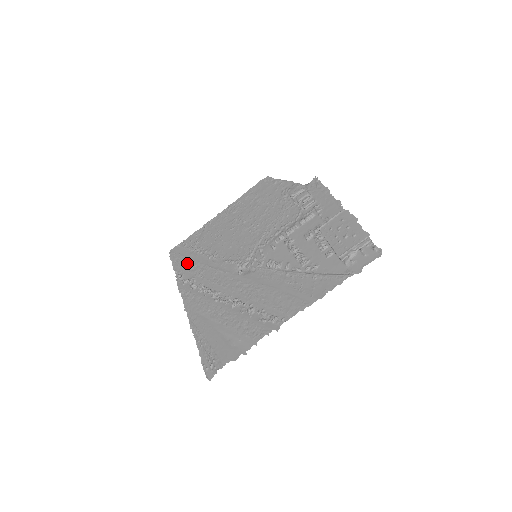
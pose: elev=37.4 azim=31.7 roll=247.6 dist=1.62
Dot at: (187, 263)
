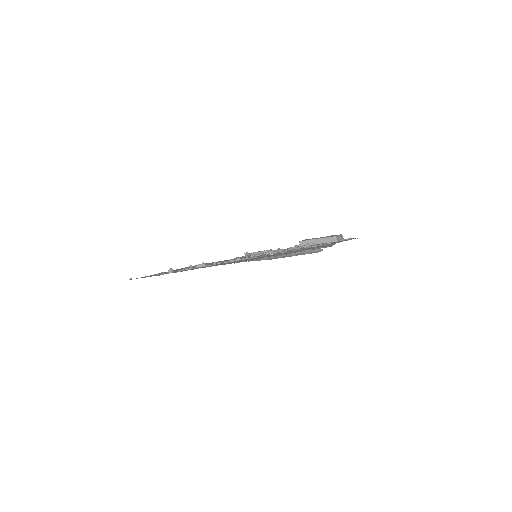
Dot at: occluded
